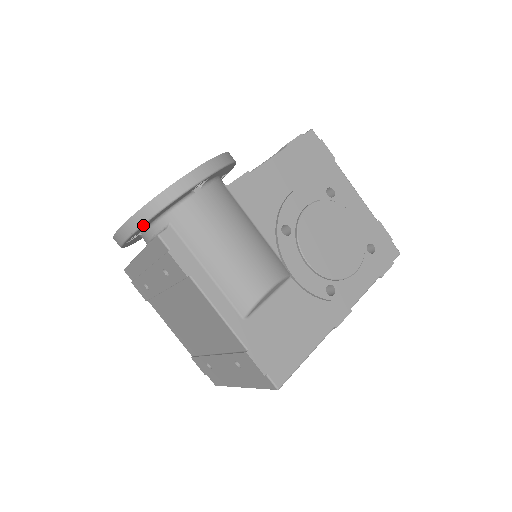
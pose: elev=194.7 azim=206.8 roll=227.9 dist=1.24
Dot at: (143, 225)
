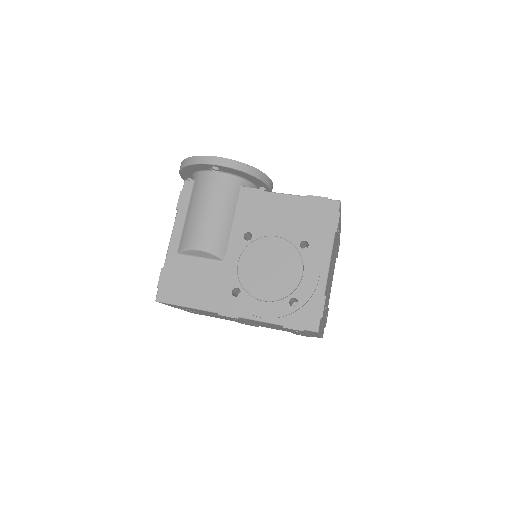
Dot at: (181, 169)
